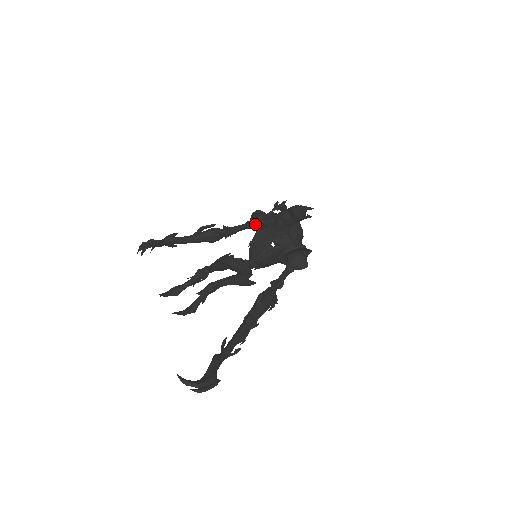
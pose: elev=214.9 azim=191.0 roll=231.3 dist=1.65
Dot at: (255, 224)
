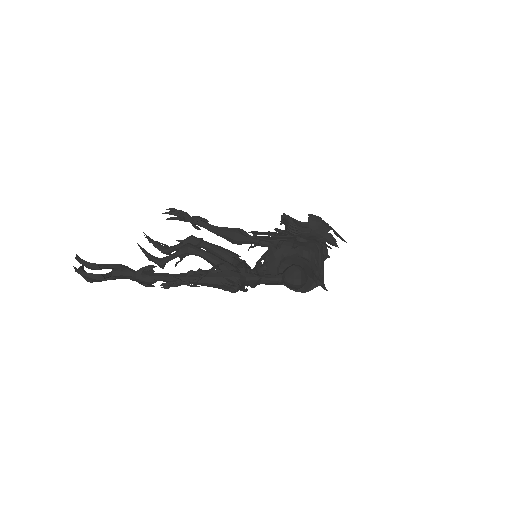
Dot at: occluded
